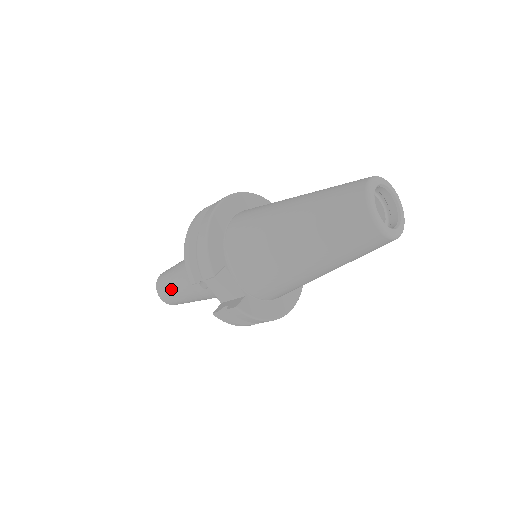
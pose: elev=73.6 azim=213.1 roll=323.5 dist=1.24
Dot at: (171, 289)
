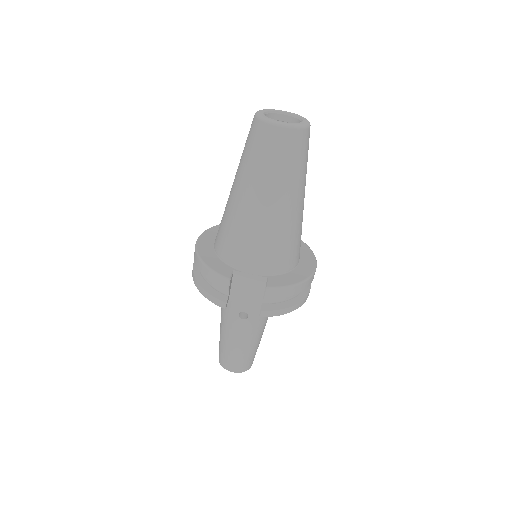
Dot at: (230, 352)
